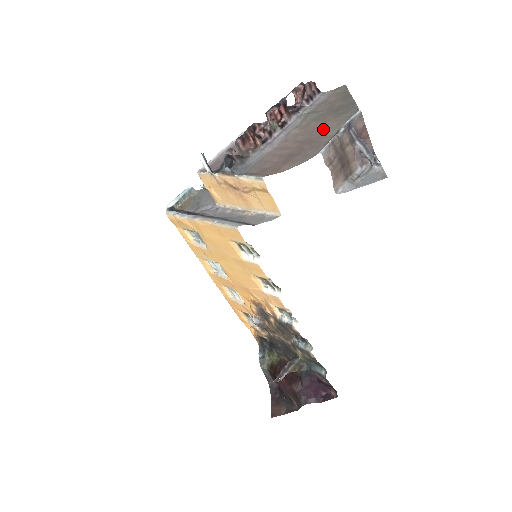
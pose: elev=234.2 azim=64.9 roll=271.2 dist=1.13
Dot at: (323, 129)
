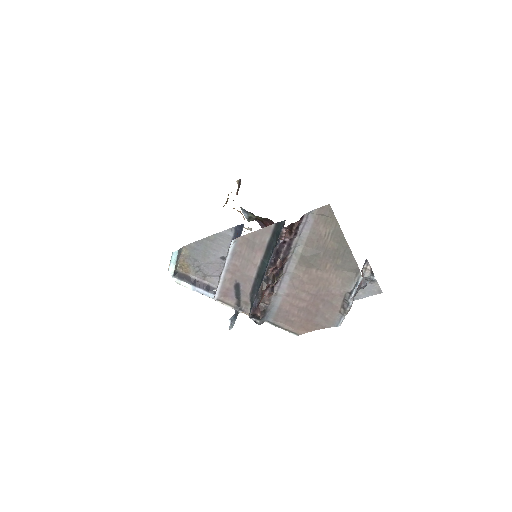
Dot at: (329, 285)
